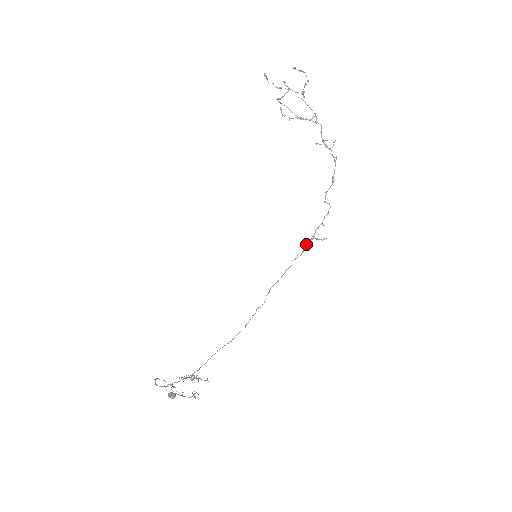
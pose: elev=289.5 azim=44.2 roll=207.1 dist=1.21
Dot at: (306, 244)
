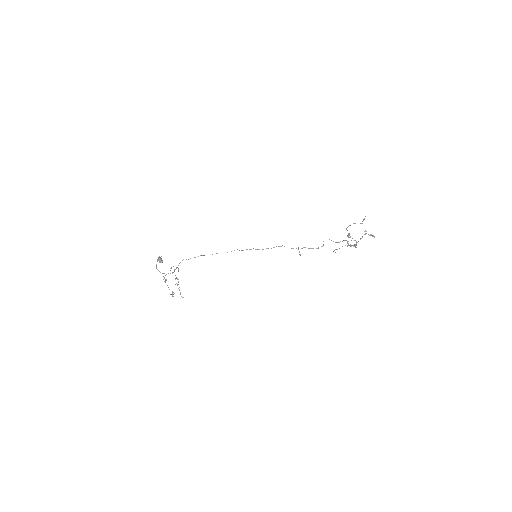
Dot at: (292, 248)
